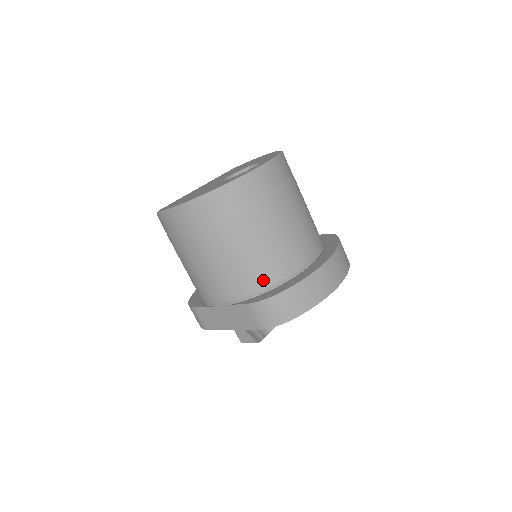
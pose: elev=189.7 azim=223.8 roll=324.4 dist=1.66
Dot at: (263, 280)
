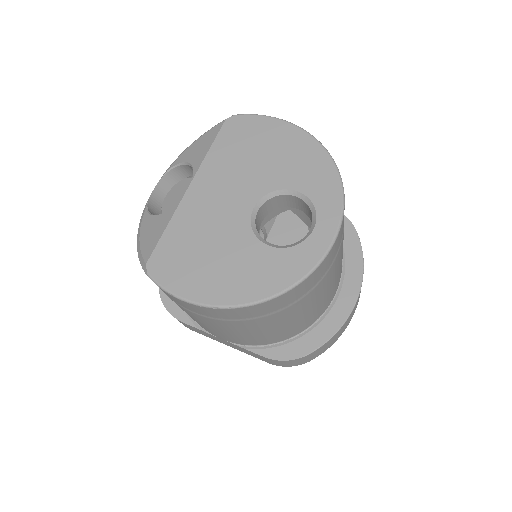
Dot at: (288, 335)
